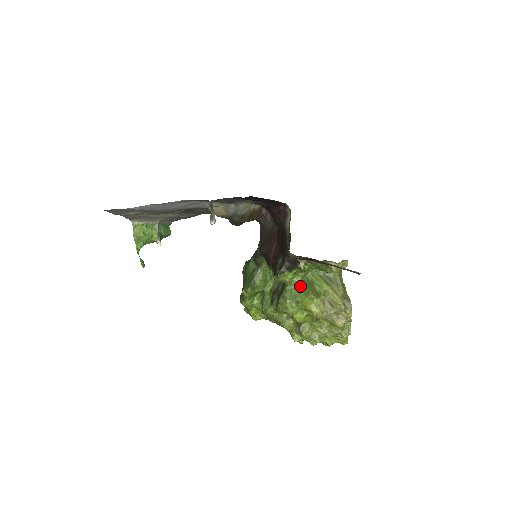
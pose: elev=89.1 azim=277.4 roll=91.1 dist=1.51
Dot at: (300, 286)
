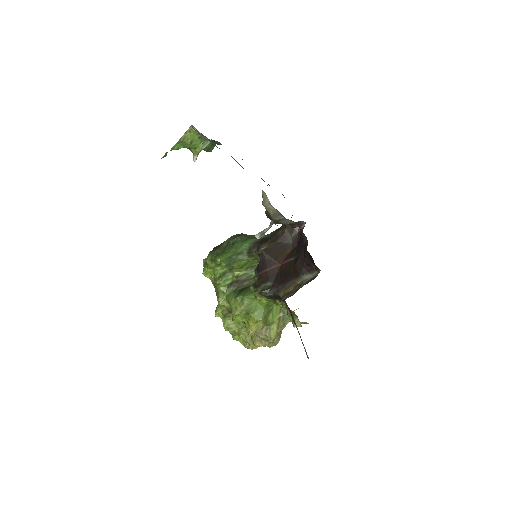
Dot at: (261, 305)
